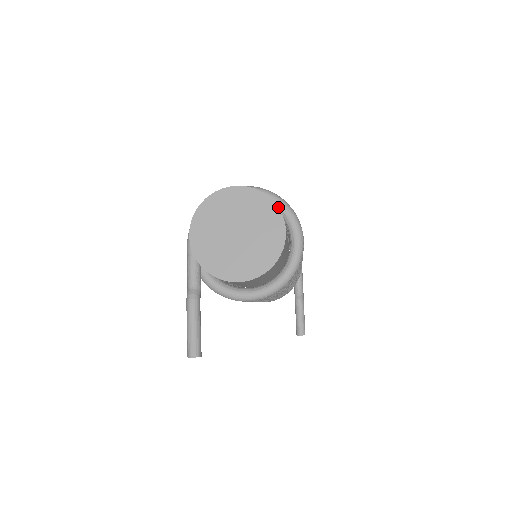
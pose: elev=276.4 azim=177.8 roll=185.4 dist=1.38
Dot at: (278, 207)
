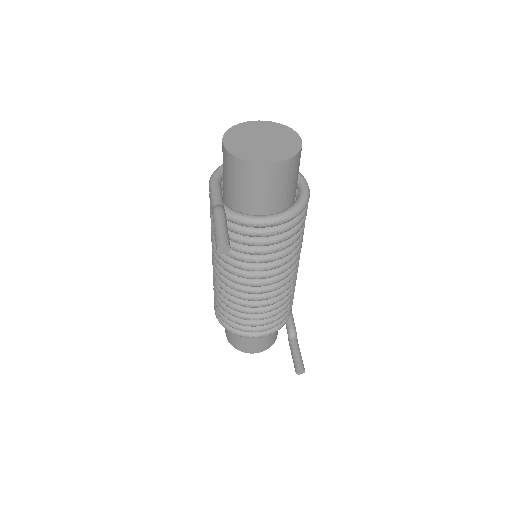
Dot at: (292, 129)
